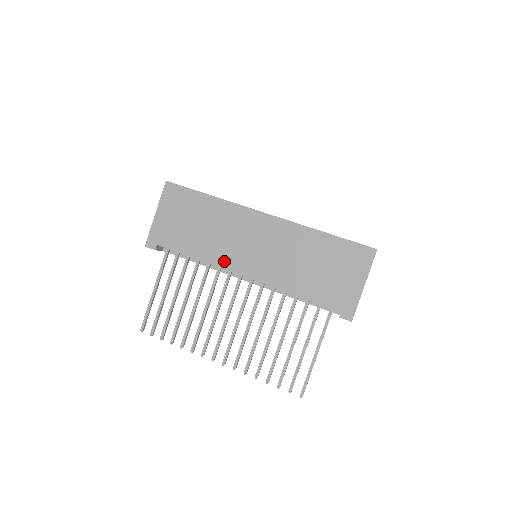
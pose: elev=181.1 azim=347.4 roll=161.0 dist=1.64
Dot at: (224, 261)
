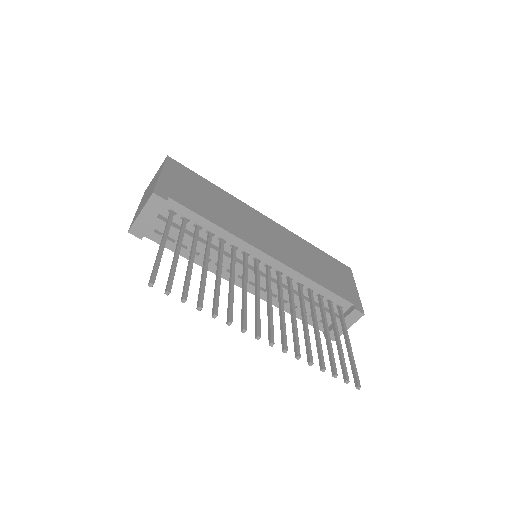
Dot at: (246, 237)
